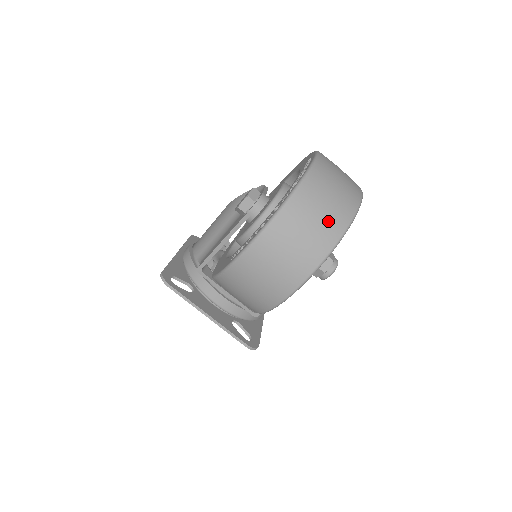
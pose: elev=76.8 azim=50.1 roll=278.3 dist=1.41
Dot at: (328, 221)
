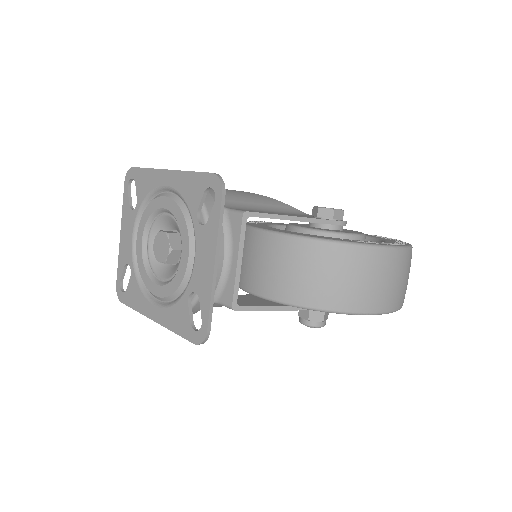
Dot at: occluded
